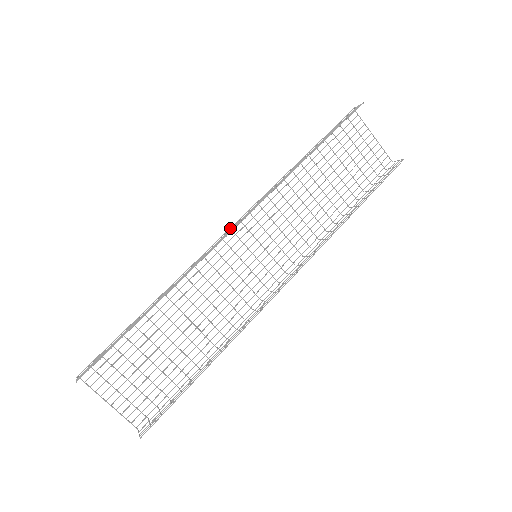
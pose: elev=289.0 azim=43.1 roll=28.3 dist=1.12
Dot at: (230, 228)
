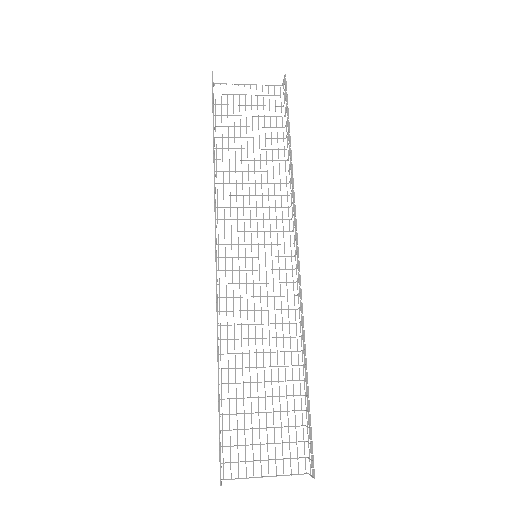
Dot at: (215, 257)
